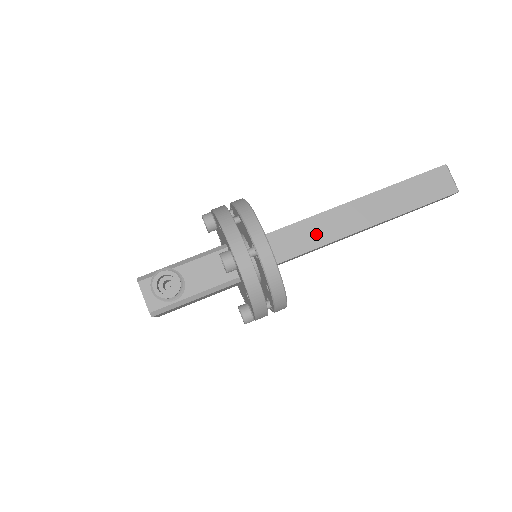
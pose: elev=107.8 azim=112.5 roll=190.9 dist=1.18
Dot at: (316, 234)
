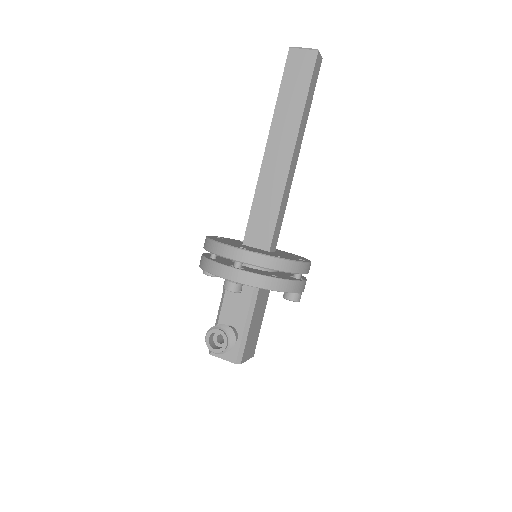
Dot at: (270, 199)
